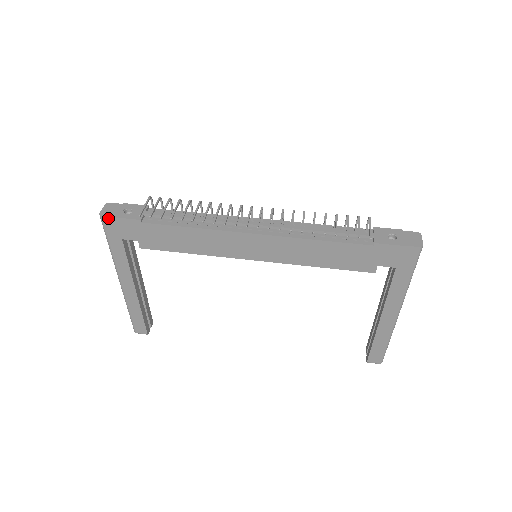
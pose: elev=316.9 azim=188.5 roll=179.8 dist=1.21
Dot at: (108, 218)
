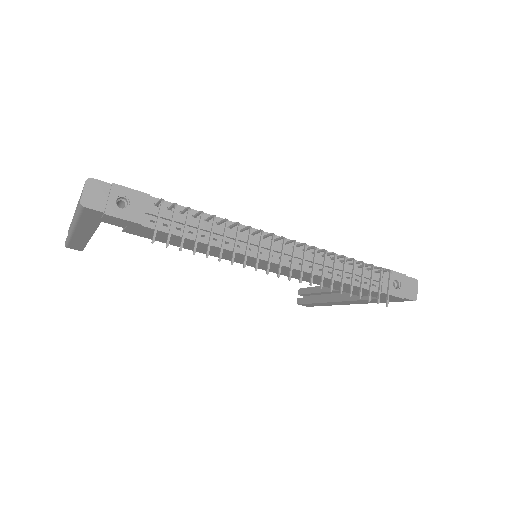
Dot at: (93, 210)
